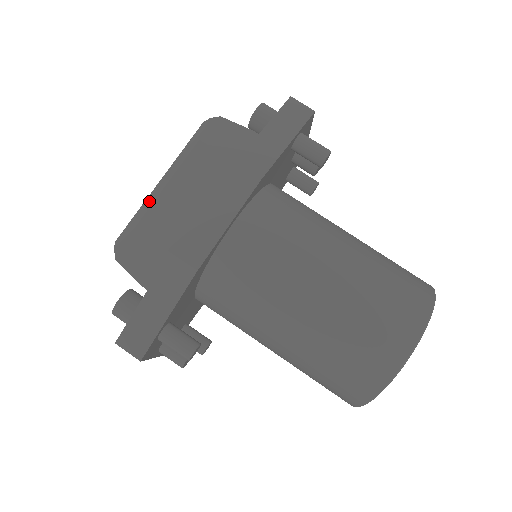
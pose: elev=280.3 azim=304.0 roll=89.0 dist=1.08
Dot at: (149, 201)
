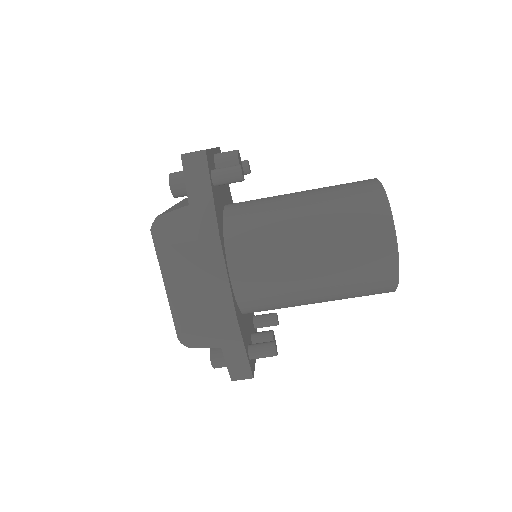
Dot at: (172, 304)
